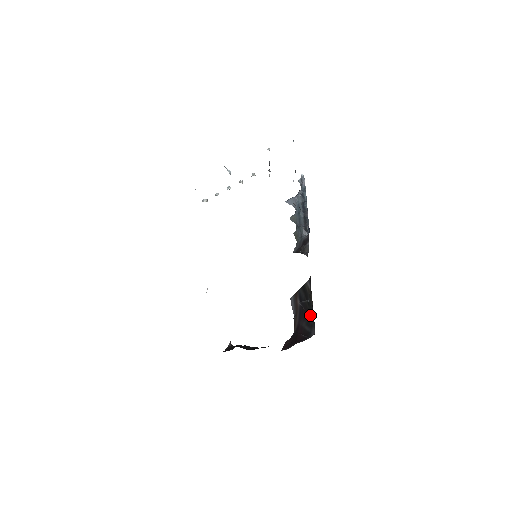
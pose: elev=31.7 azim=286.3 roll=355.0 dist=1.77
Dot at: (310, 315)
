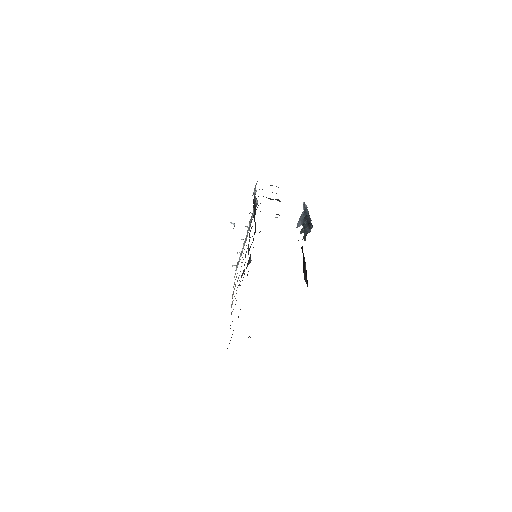
Dot at: (305, 262)
